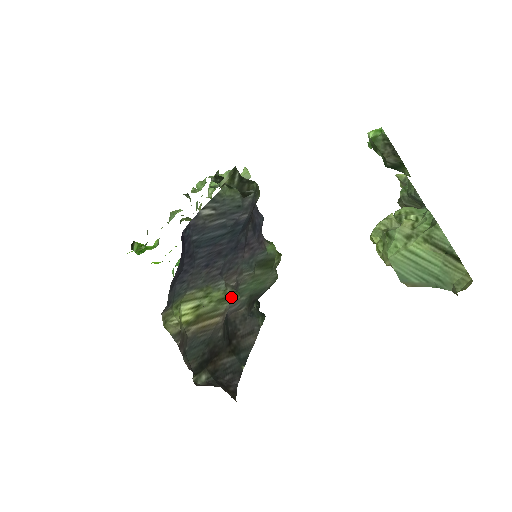
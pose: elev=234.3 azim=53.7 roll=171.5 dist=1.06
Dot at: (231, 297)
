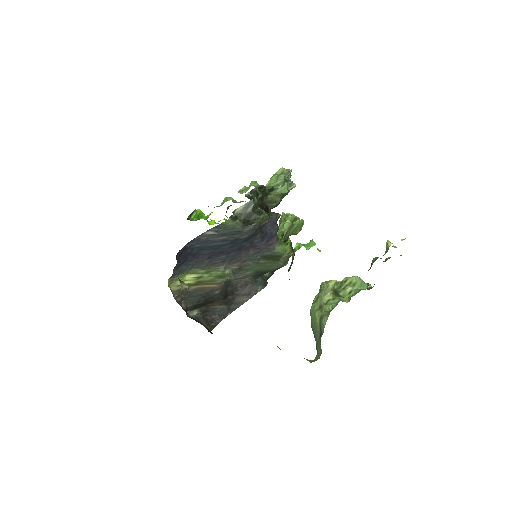
Dot at: (227, 276)
